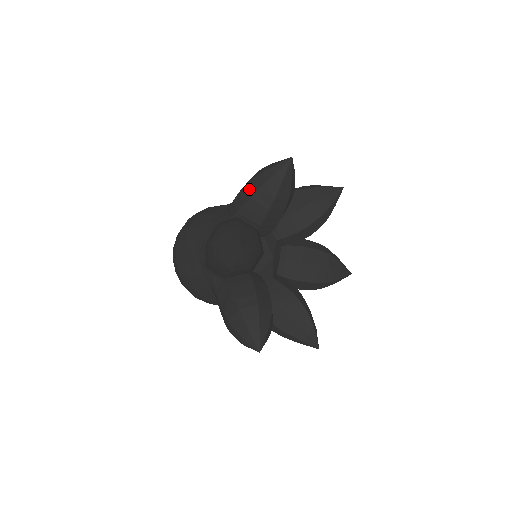
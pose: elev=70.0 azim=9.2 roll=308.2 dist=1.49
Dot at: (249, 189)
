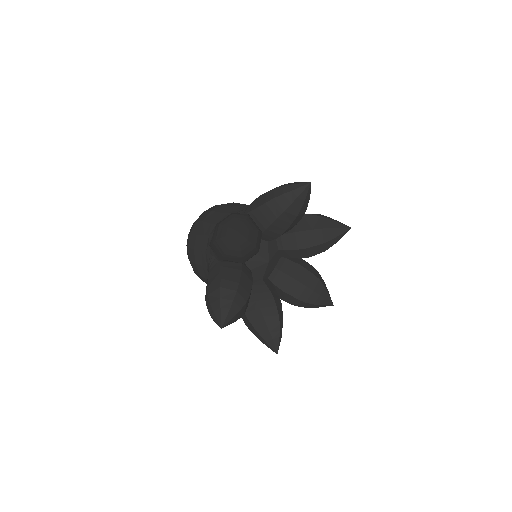
Dot at: (268, 196)
